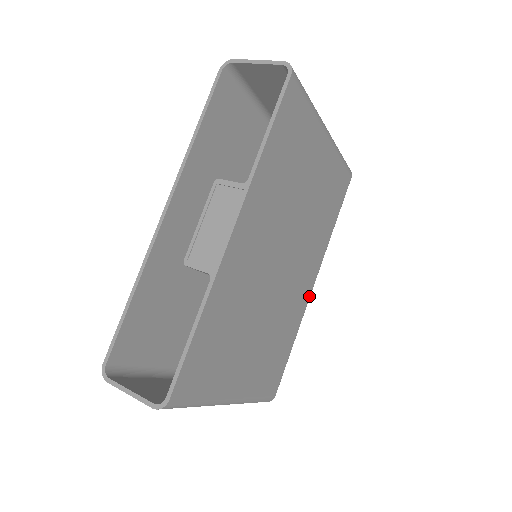
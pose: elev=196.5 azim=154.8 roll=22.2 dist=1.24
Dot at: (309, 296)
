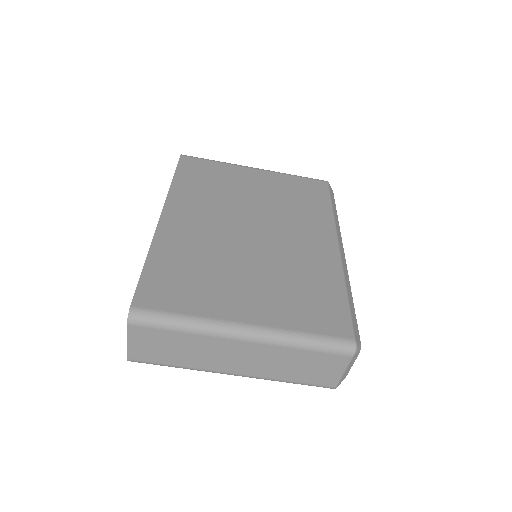
Dot at: (338, 254)
